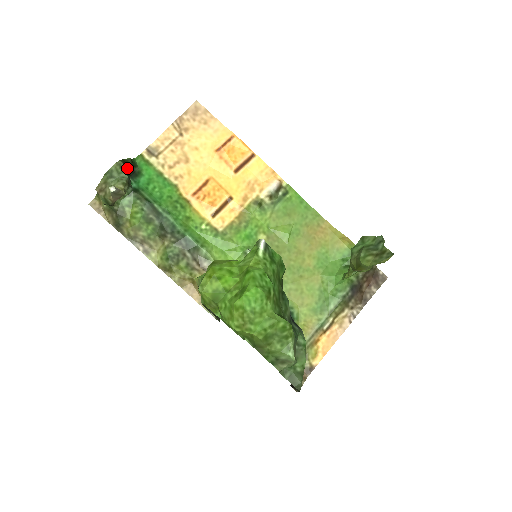
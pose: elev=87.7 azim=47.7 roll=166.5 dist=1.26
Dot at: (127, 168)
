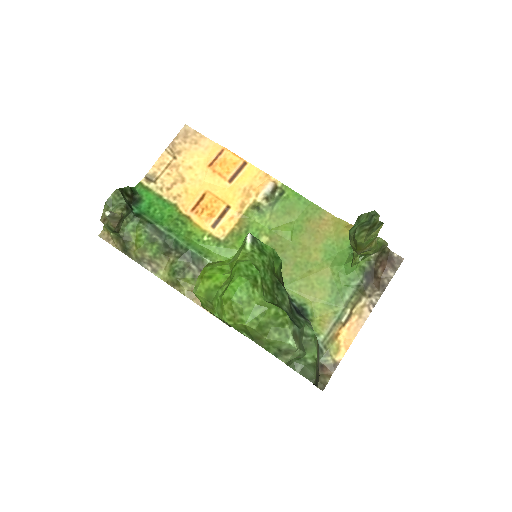
Dot at: (127, 196)
